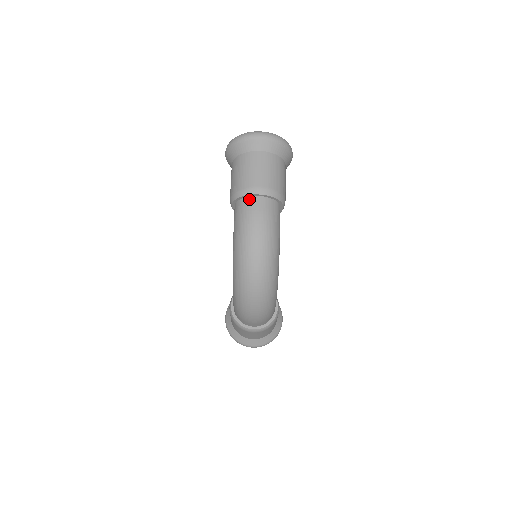
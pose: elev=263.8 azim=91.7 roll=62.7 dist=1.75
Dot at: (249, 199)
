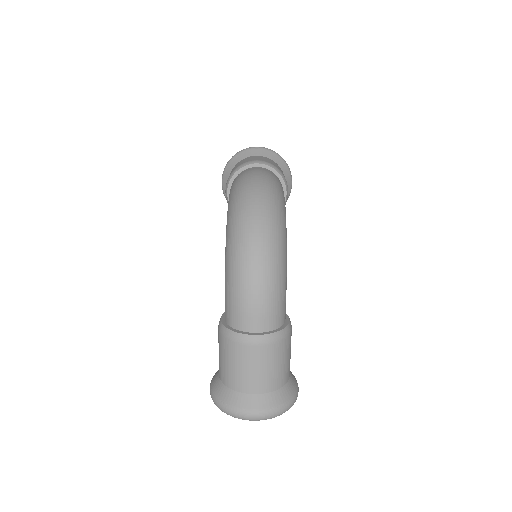
Dot at: (247, 169)
